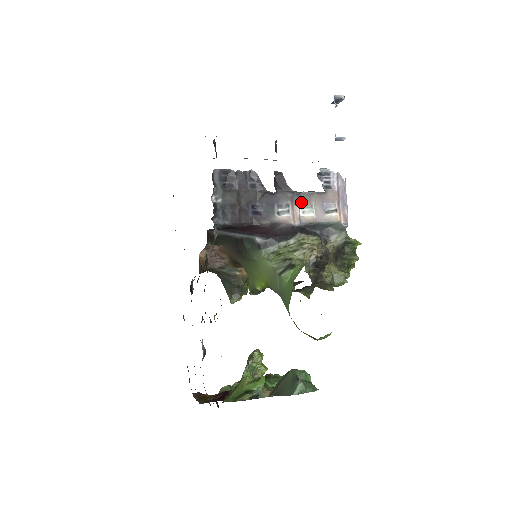
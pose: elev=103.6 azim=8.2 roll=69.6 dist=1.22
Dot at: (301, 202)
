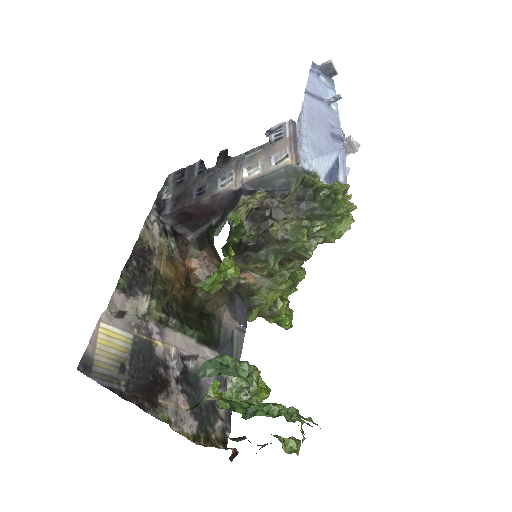
Dot at: (246, 166)
